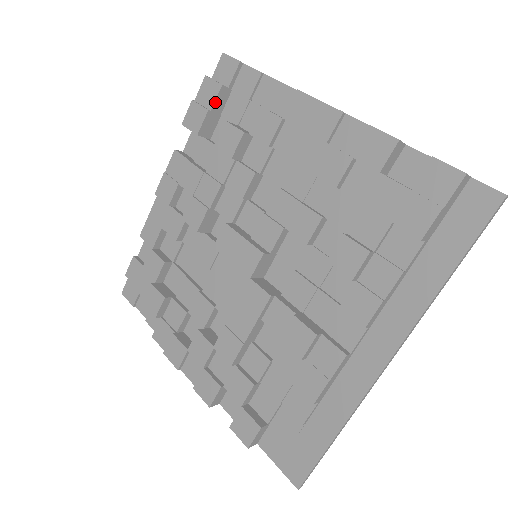
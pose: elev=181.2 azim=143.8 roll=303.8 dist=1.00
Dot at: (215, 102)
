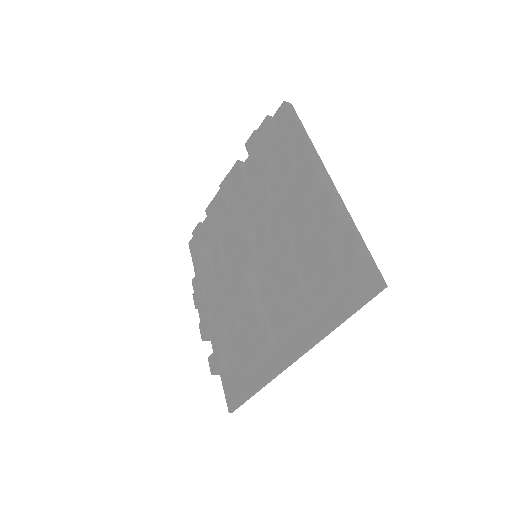
Dot at: (266, 137)
